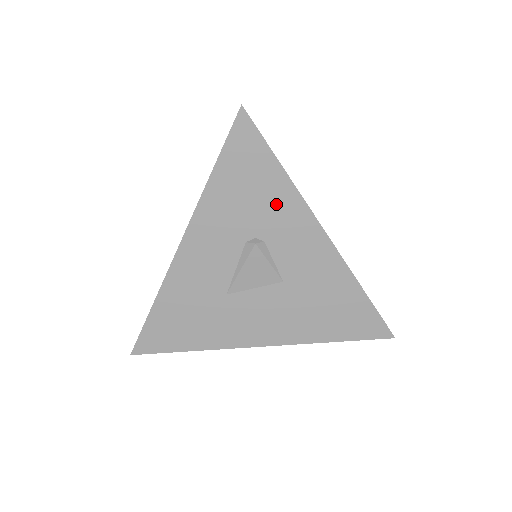
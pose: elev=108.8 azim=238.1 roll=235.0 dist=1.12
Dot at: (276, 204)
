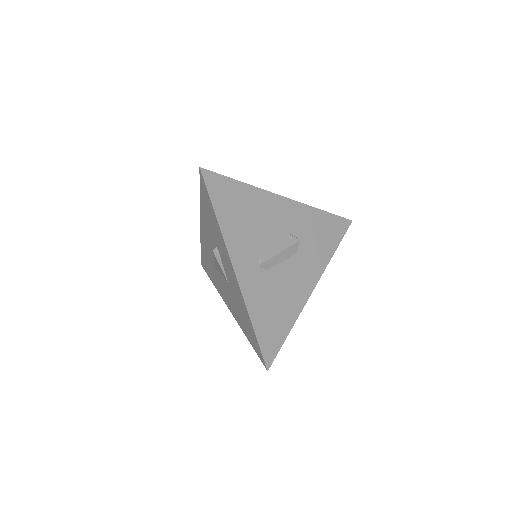
Dot at: (218, 236)
